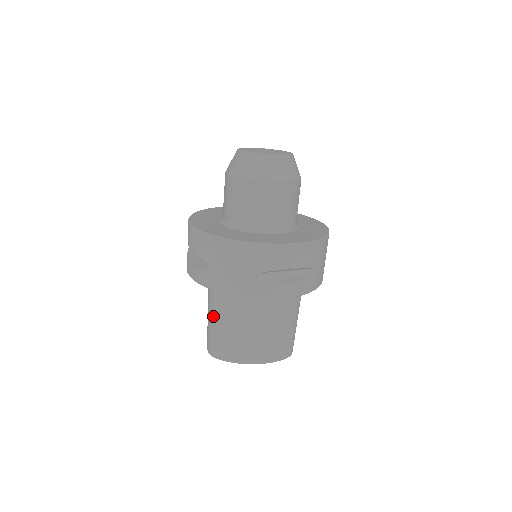
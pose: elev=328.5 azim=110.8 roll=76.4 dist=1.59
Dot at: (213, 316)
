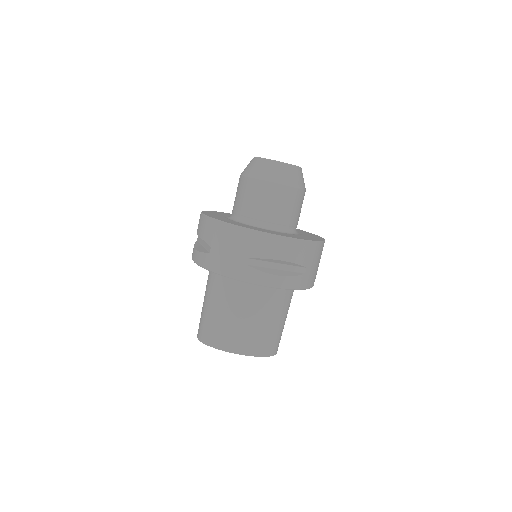
Dot at: (207, 301)
